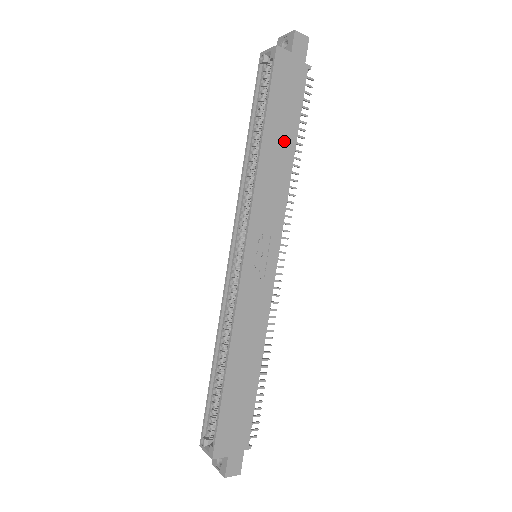
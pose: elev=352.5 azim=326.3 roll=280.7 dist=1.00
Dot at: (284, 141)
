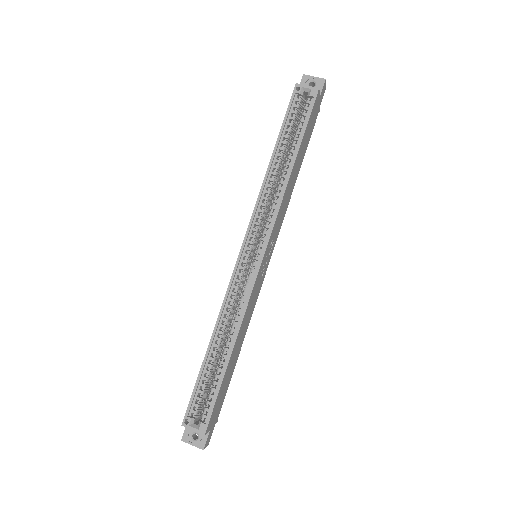
Dot at: (298, 166)
